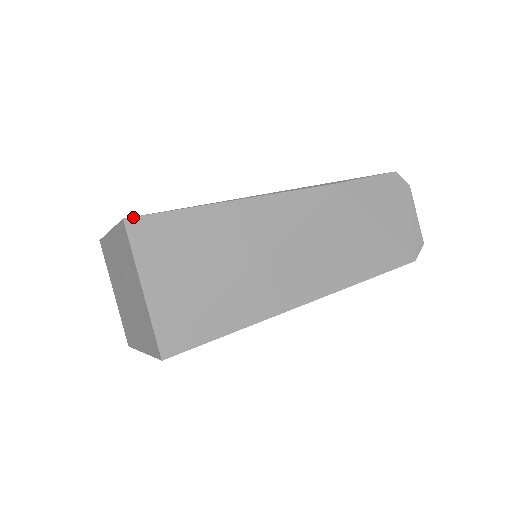
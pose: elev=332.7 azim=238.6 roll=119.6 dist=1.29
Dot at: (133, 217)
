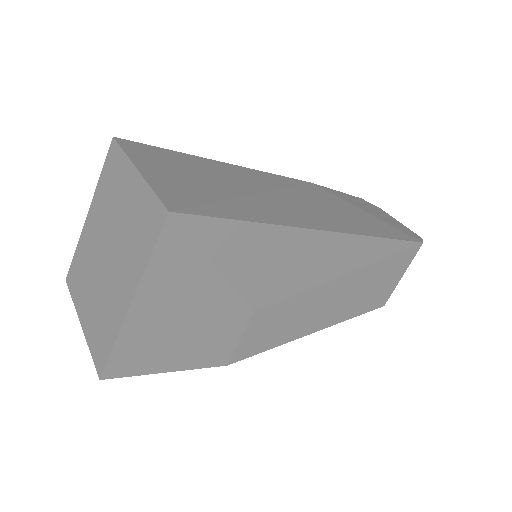
Dot at: (123, 139)
